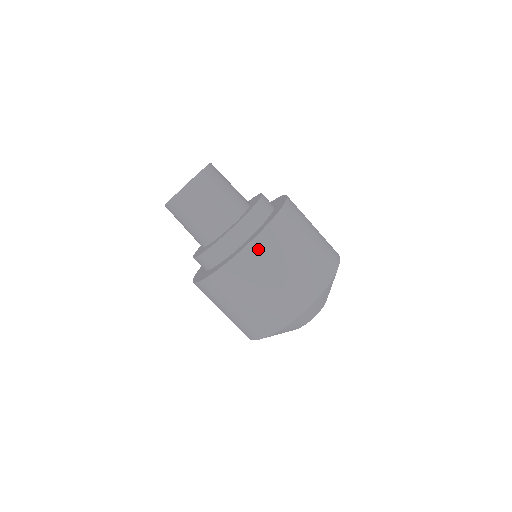
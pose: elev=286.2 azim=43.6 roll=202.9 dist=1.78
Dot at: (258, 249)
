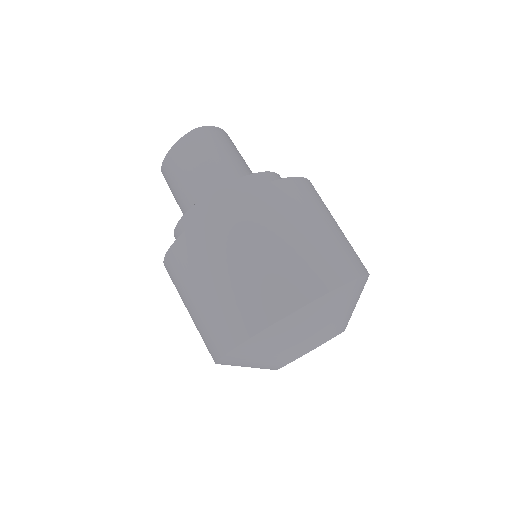
Dot at: (245, 208)
